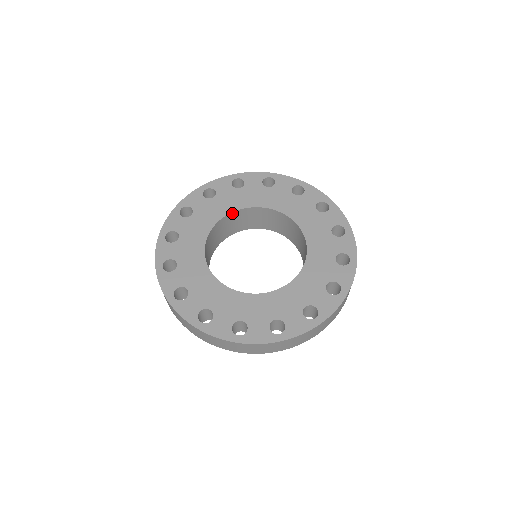
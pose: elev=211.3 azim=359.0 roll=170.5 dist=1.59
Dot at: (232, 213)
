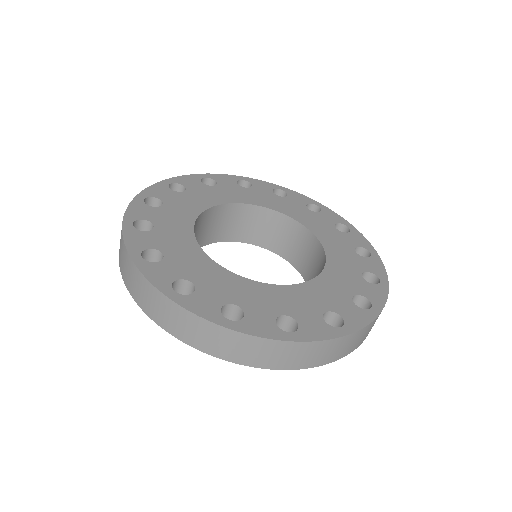
Dot at: (214, 208)
